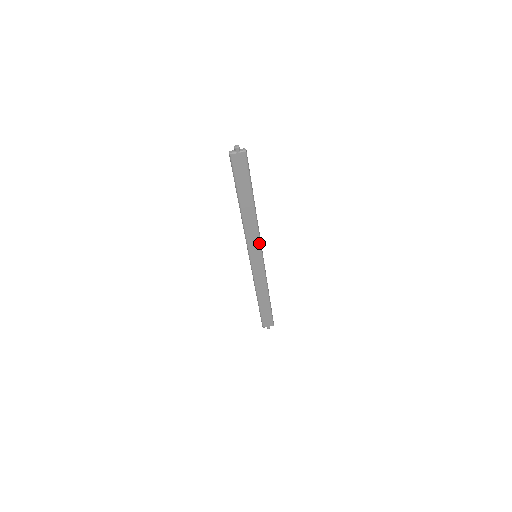
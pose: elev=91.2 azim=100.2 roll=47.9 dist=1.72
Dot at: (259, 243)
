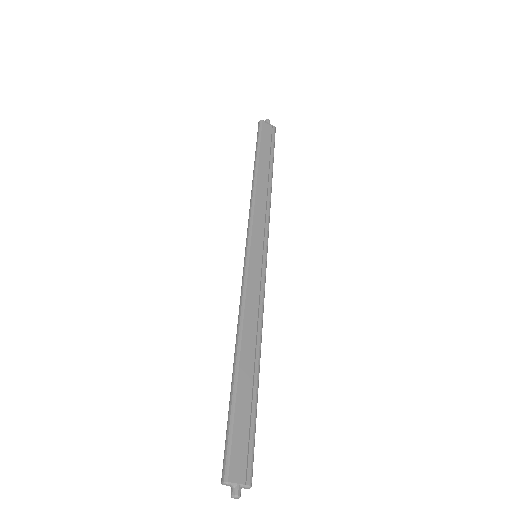
Dot at: (260, 287)
